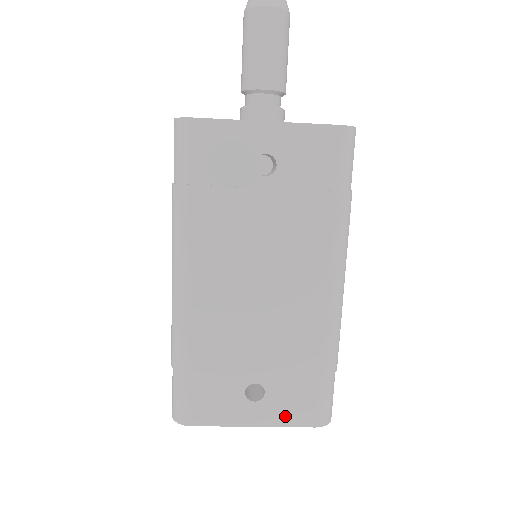
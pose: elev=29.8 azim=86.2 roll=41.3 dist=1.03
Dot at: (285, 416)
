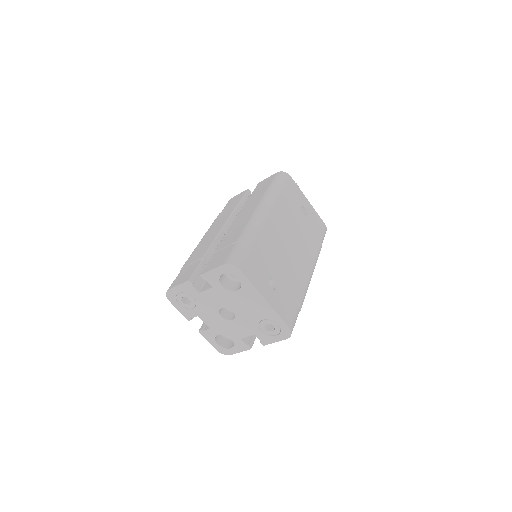
Dot at: (280, 309)
